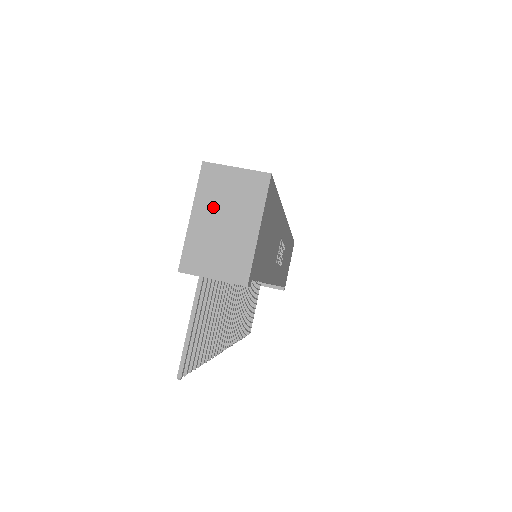
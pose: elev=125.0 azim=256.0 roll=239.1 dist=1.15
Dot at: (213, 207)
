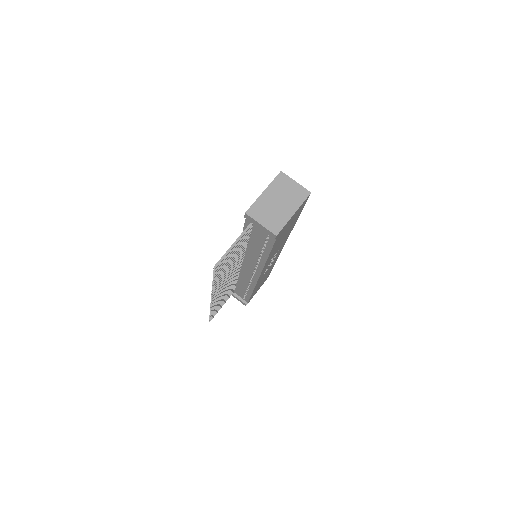
Dot at: (277, 193)
